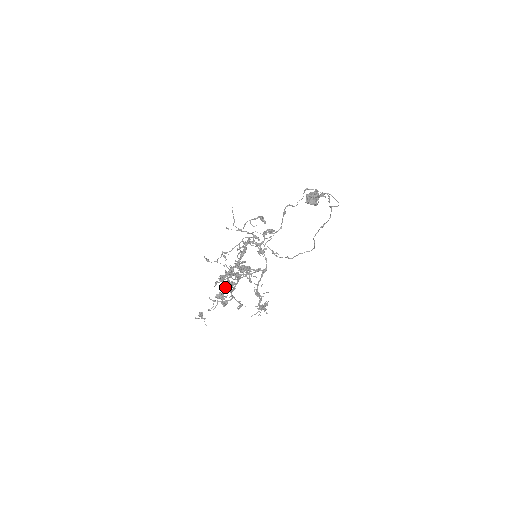
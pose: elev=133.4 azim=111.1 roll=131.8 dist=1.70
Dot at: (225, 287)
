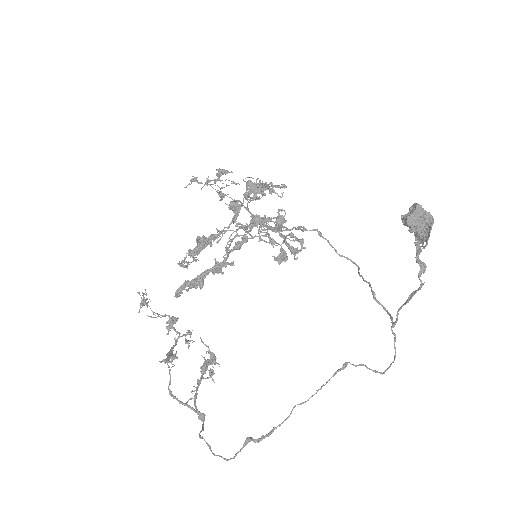
Dot at: (198, 254)
